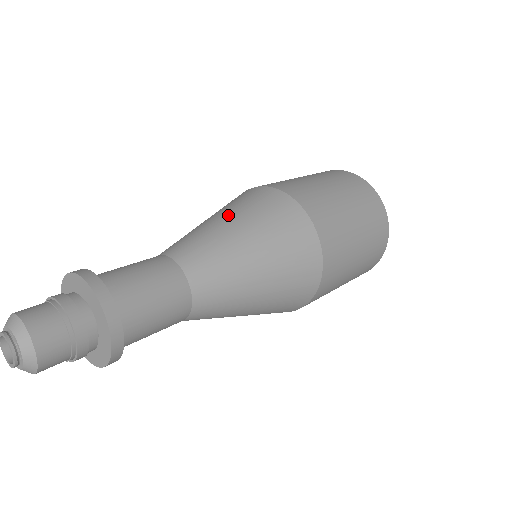
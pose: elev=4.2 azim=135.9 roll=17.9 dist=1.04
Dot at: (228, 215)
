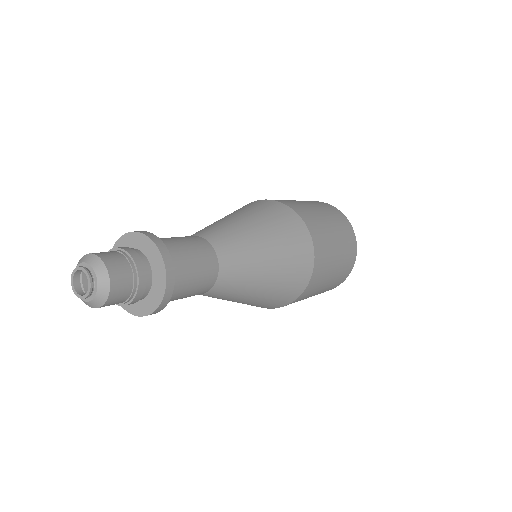
Dot at: occluded
